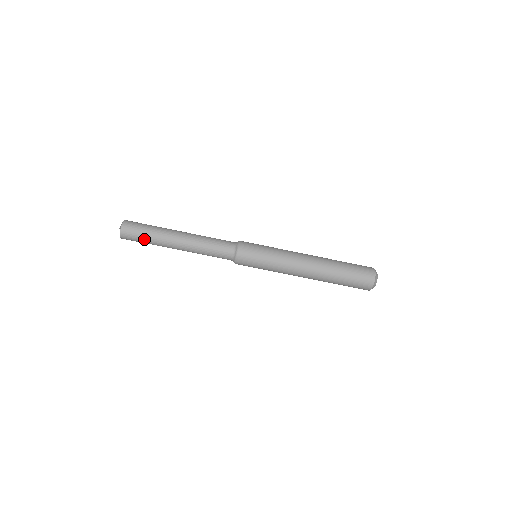
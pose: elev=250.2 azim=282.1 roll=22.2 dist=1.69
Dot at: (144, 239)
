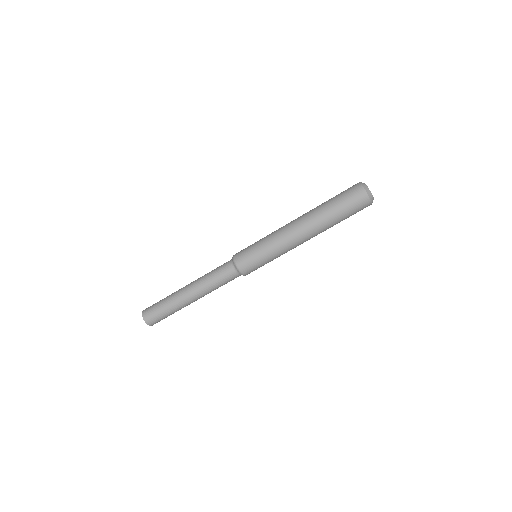
Dot at: occluded
